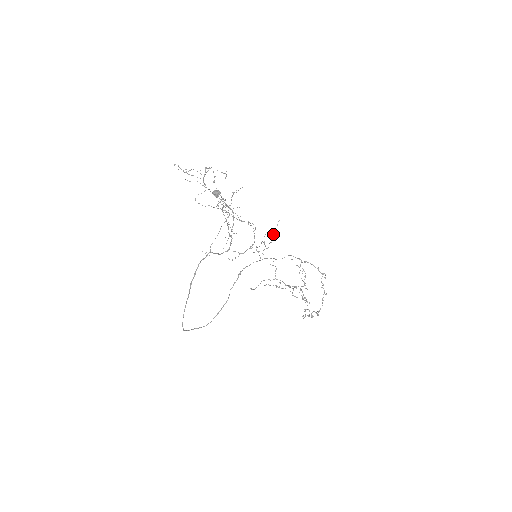
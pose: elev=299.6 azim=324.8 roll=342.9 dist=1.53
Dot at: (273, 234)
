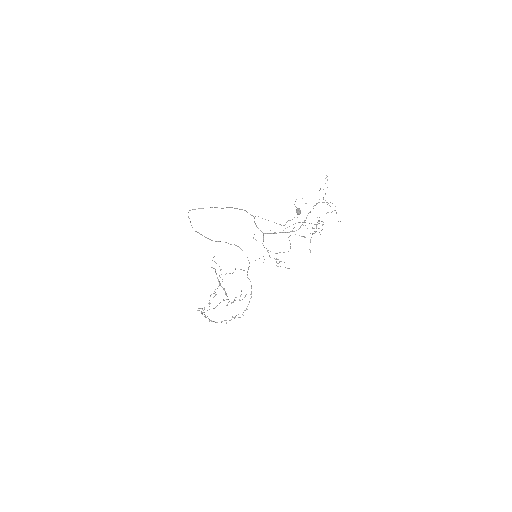
Dot at: occluded
